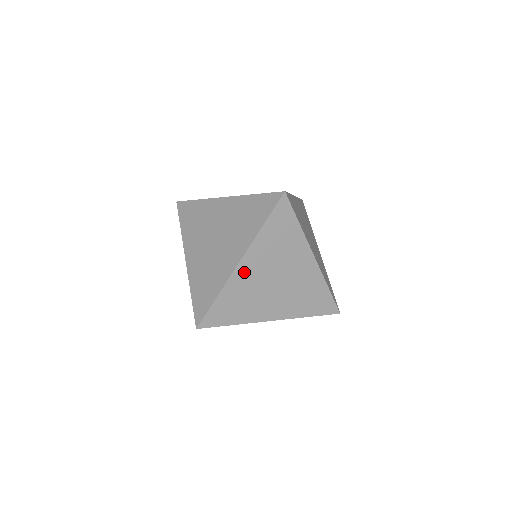
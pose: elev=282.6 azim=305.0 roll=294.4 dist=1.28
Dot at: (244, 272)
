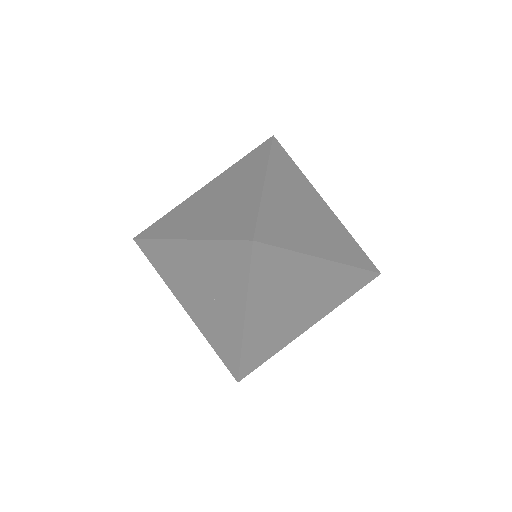
Dot at: (255, 323)
